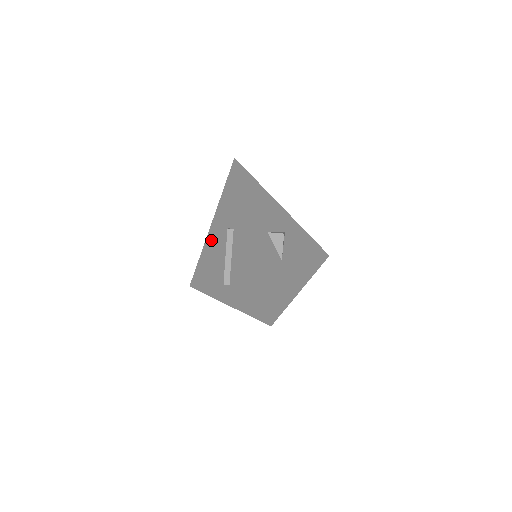
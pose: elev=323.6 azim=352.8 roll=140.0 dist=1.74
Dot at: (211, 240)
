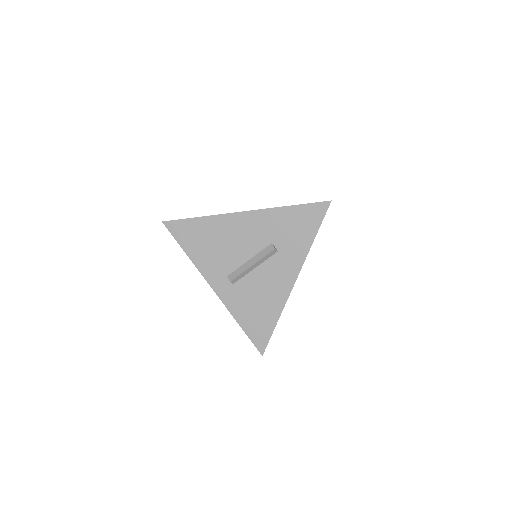
Dot at: (237, 224)
